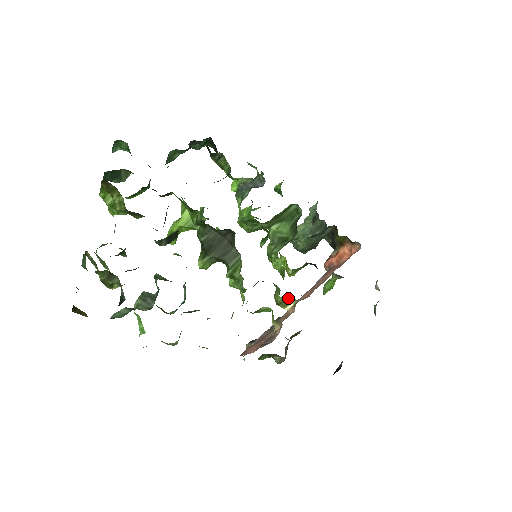
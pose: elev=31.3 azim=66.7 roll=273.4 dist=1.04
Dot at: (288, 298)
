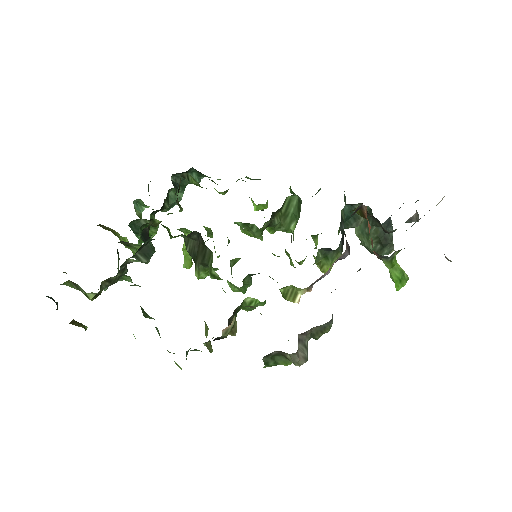
Dot at: (289, 288)
